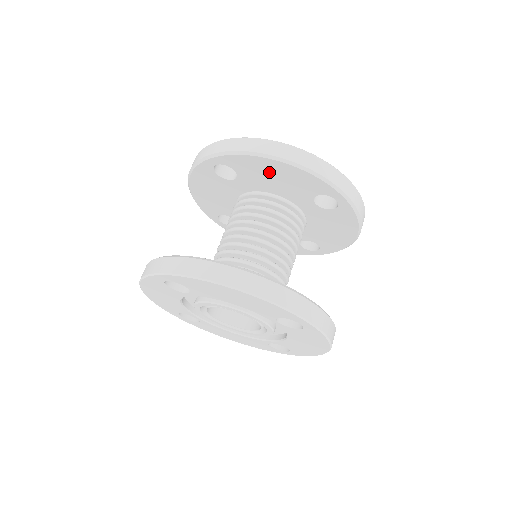
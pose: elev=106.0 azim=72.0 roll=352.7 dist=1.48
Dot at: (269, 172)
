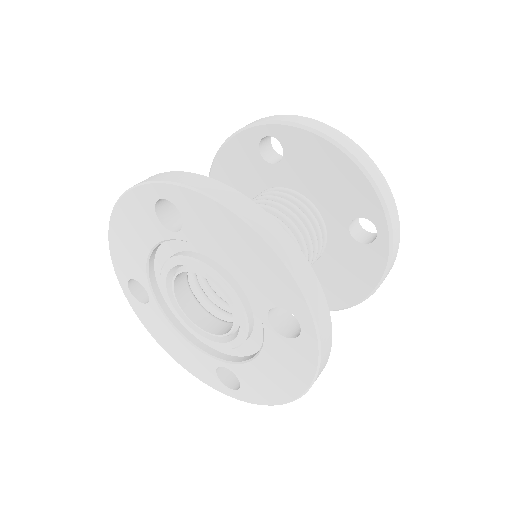
Dot at: (323, 165)
